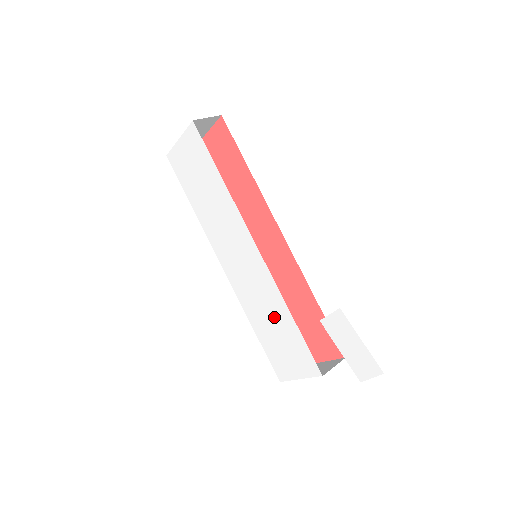
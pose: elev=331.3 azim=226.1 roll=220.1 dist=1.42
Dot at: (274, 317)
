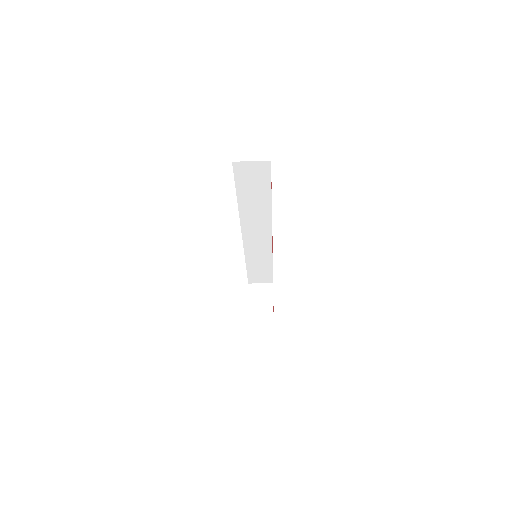
Dot at: occluded
